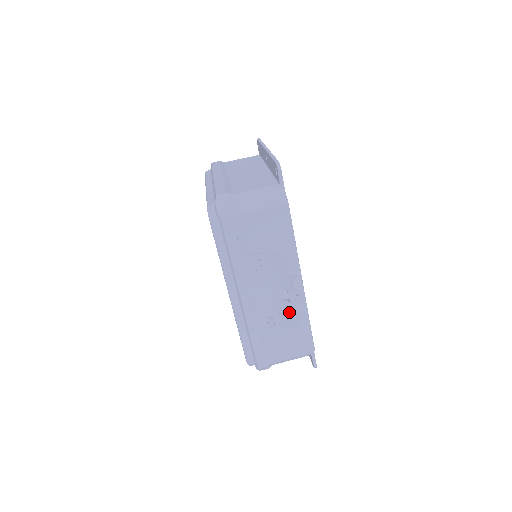
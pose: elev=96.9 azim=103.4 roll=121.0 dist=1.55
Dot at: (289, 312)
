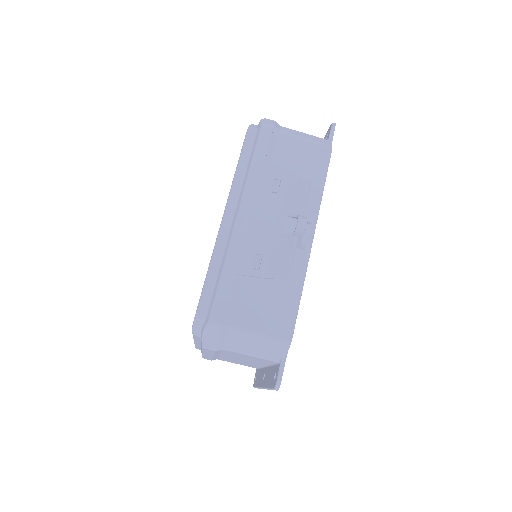
Dot at: (287, 251)
